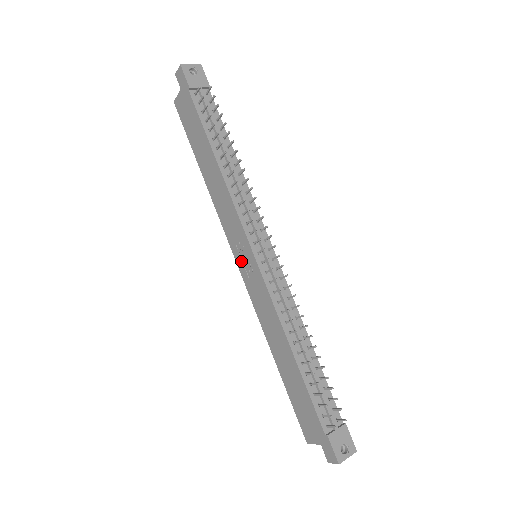
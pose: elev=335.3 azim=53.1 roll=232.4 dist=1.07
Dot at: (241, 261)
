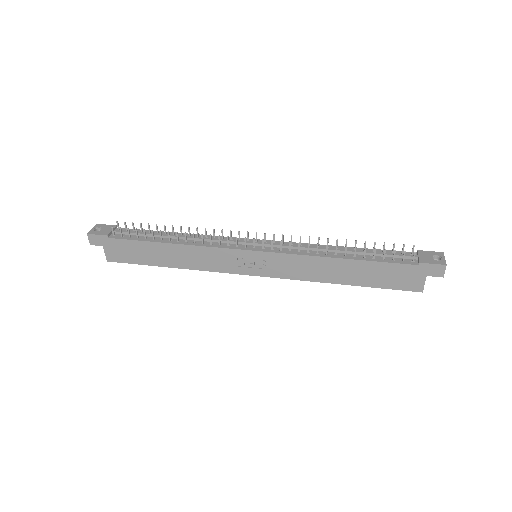
Dot at: (253, 269)
